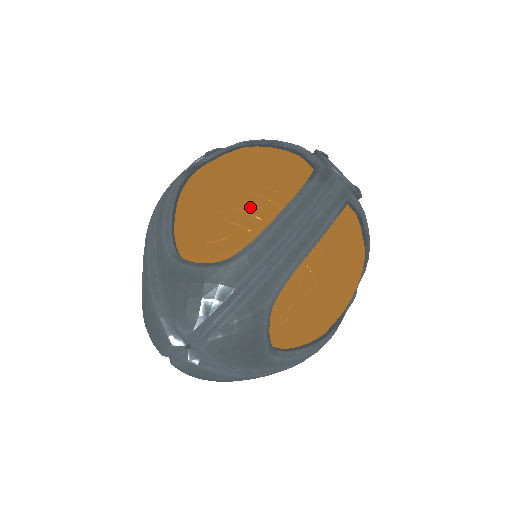
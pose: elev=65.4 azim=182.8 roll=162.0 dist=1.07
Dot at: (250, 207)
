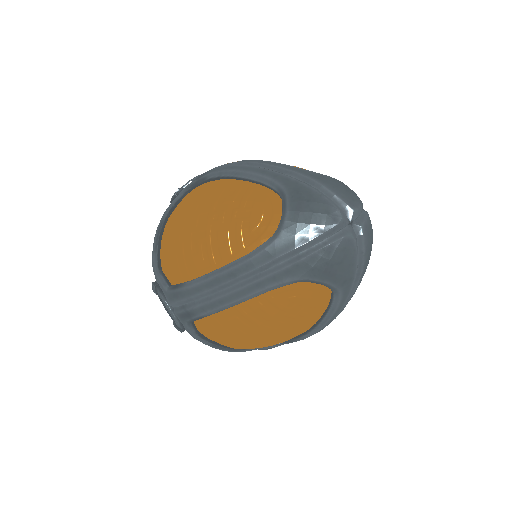
Dot at: occluded
